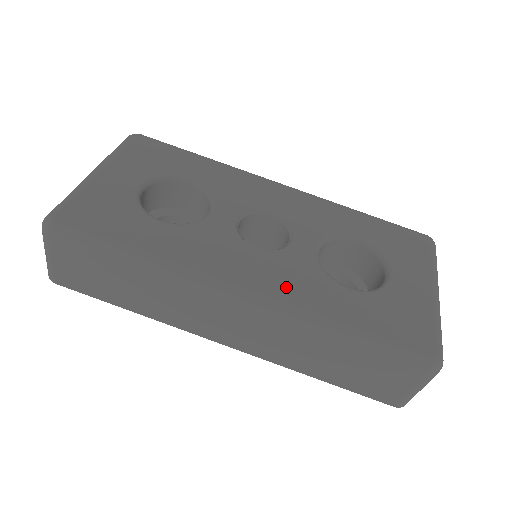
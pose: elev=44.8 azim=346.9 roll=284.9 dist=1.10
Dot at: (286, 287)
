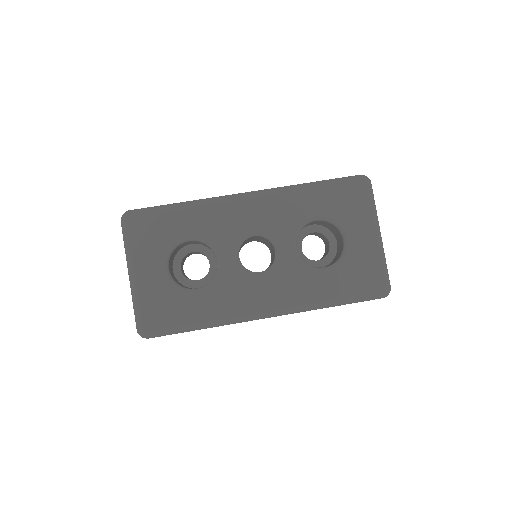
Dot at: (290, 295)
